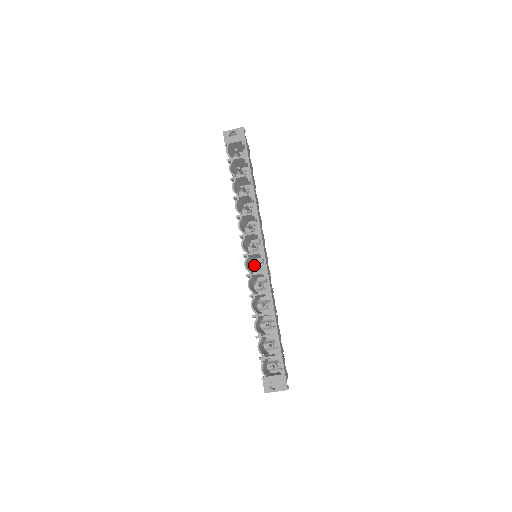
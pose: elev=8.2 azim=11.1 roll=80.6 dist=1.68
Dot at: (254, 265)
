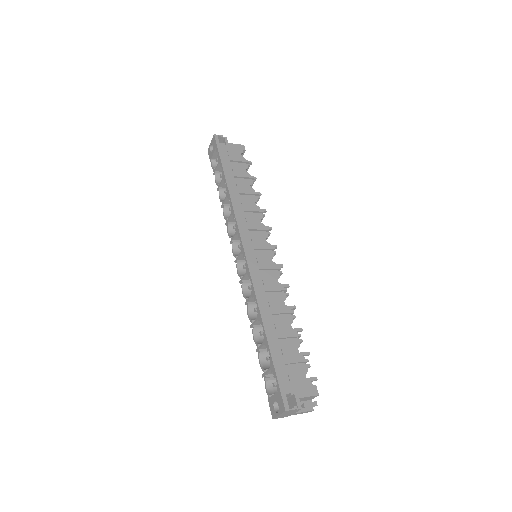
Dot at: (244, 268)
